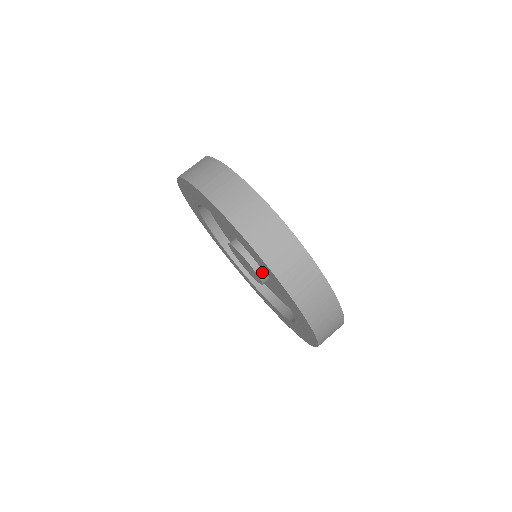
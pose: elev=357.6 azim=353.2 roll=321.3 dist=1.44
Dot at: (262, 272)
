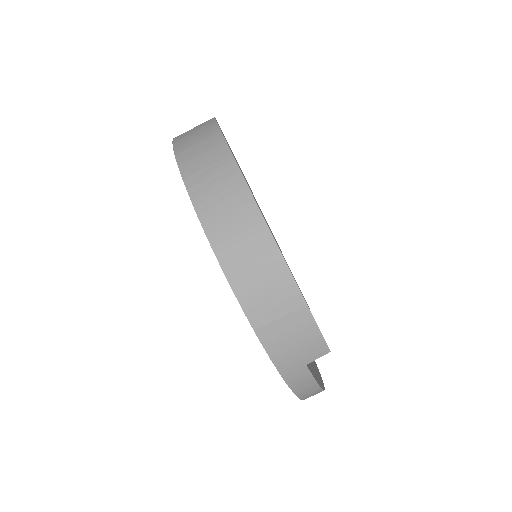
Dot at: occluded
